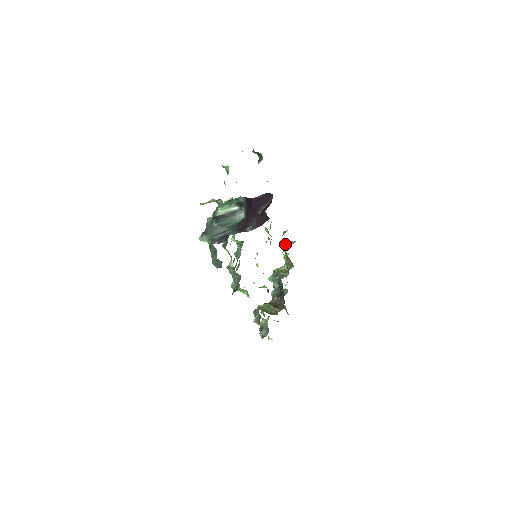
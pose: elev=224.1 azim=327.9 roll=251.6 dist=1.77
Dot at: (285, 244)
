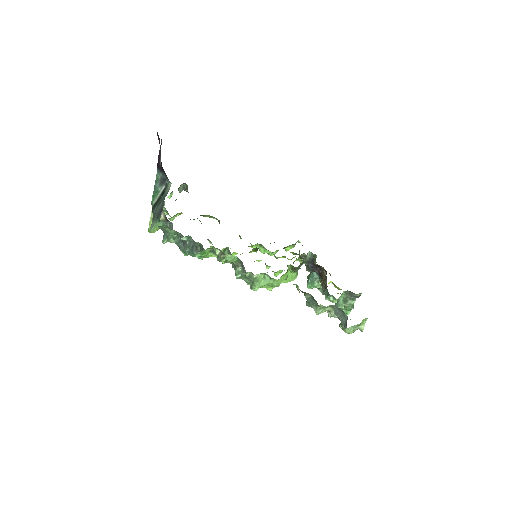
Dot at: occluded
